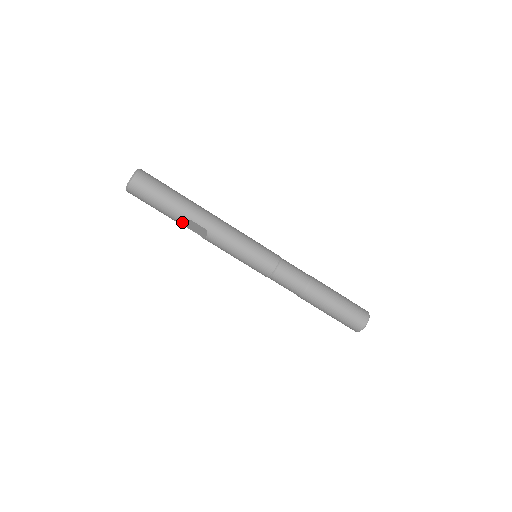
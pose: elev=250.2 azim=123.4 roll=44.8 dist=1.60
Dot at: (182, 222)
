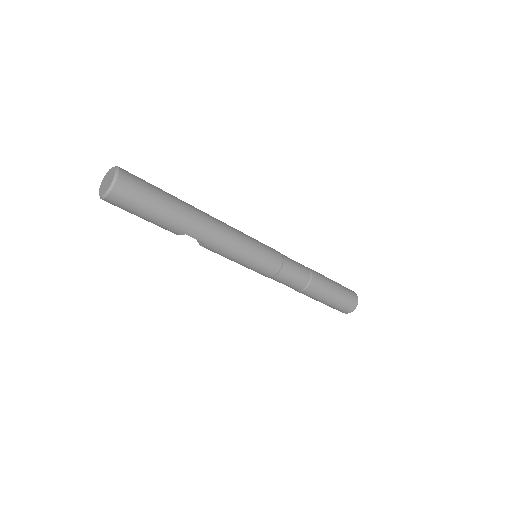
Dot at: (174, 233)
